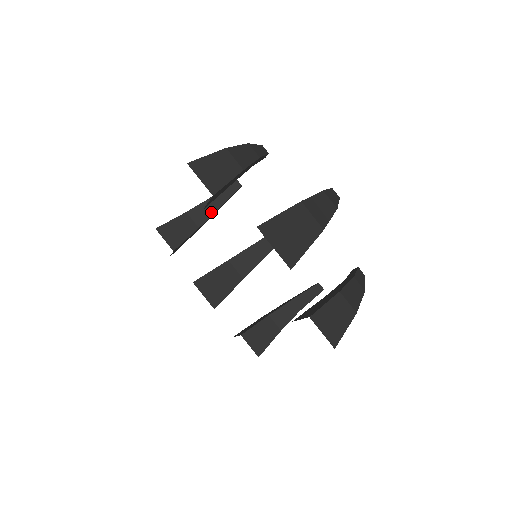
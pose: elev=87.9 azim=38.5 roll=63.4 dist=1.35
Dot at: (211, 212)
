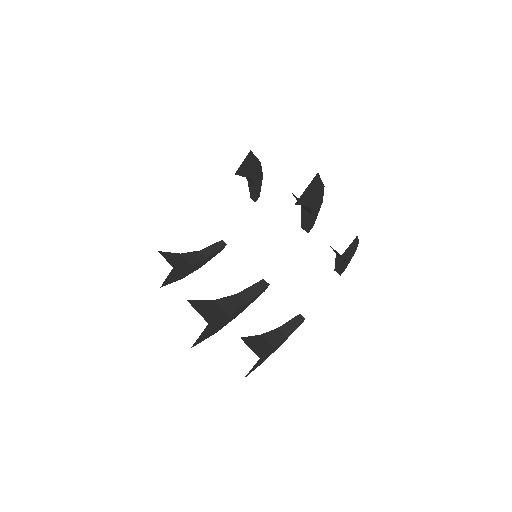
Dot at: (201, 258)
